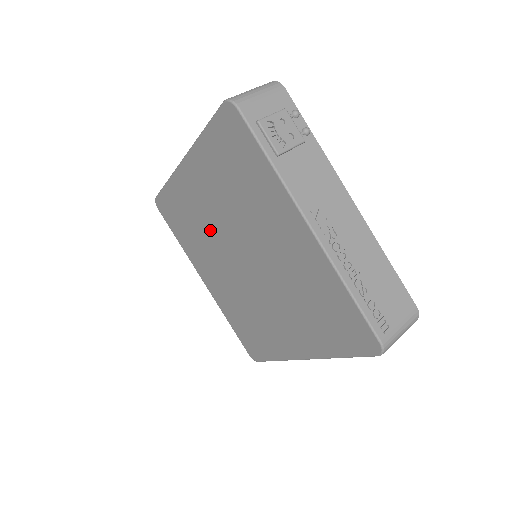
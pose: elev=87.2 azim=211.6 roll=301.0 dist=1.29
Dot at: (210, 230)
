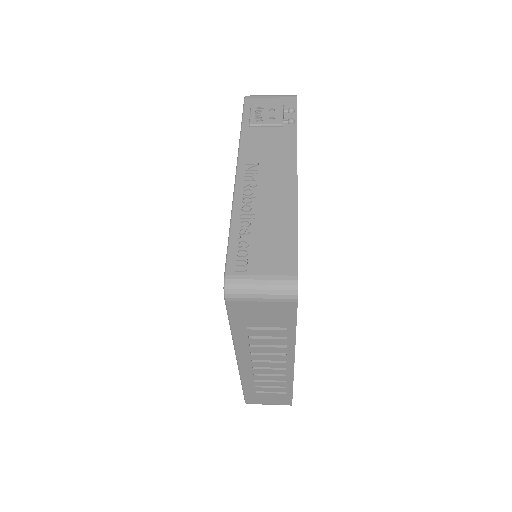
Dot at: occluded
